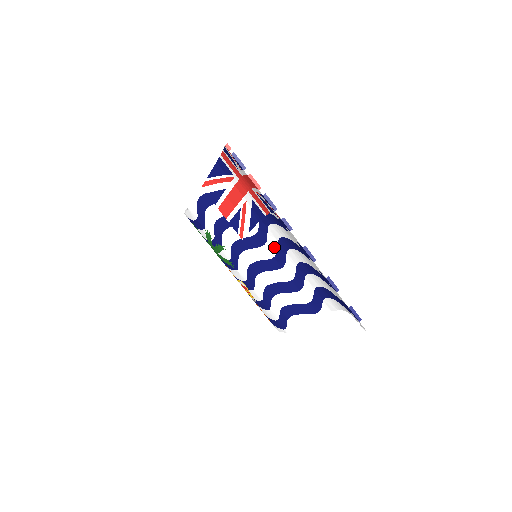
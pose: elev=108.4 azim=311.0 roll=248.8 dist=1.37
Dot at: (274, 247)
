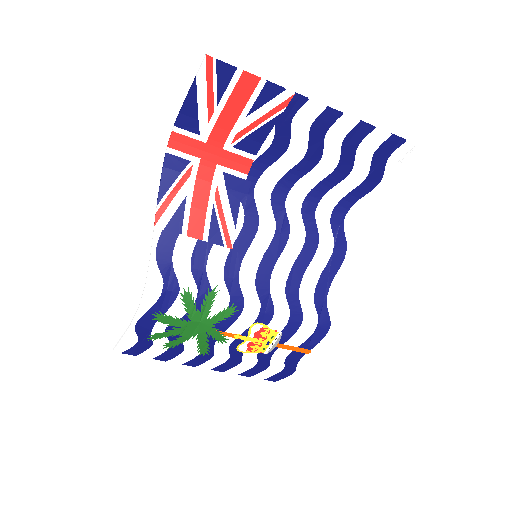
Dot at: (270, 216)
